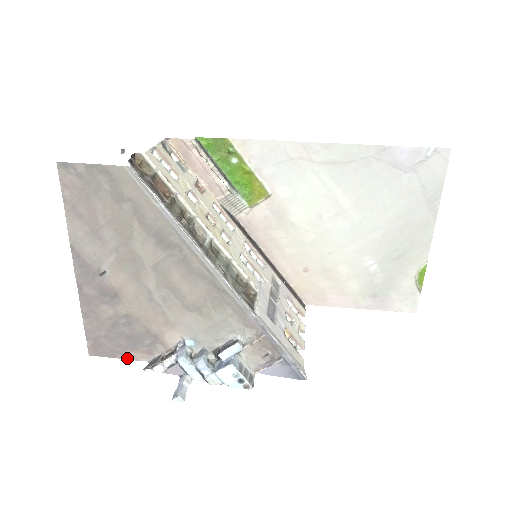
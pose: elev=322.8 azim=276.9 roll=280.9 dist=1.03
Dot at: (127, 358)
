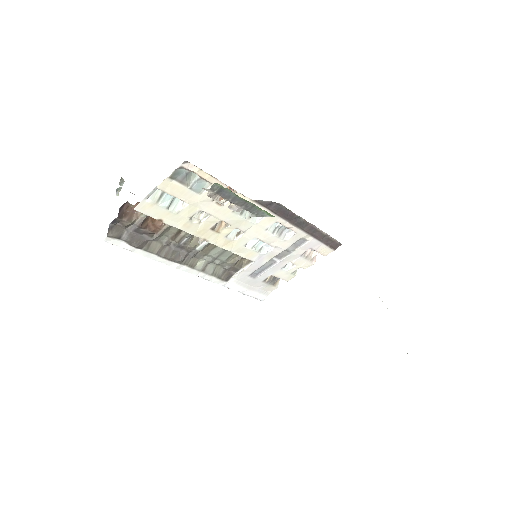
Dot at: occluded
